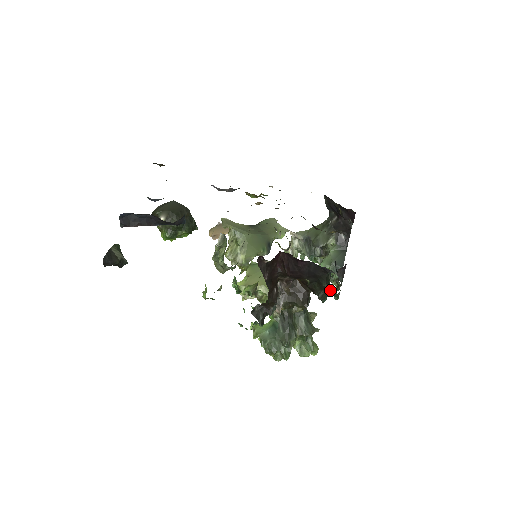
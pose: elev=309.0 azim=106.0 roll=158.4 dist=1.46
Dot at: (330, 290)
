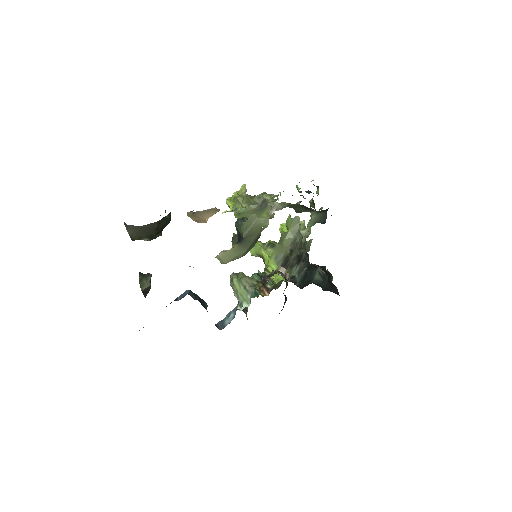
Dot at: occluded
